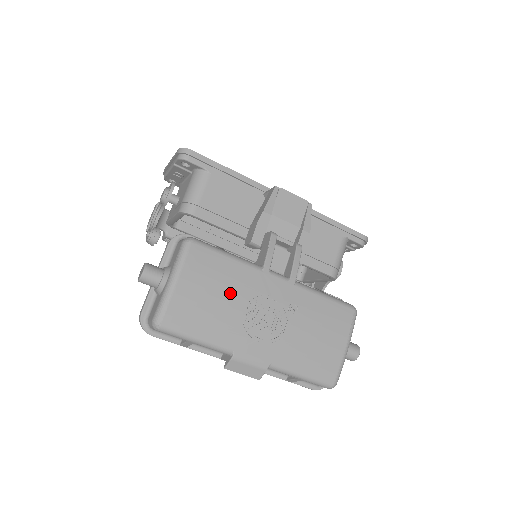
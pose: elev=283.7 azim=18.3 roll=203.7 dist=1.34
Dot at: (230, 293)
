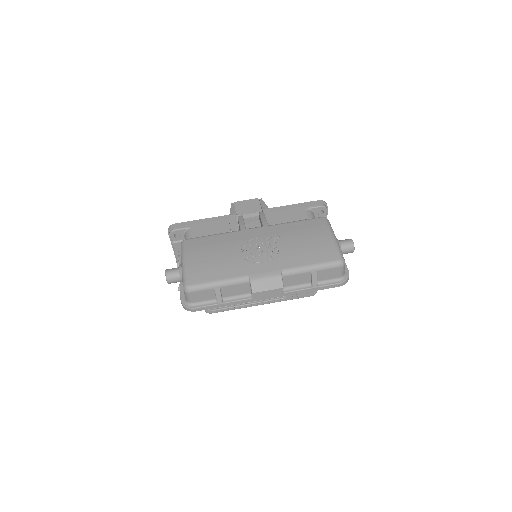
Dot at: (225, 249)
